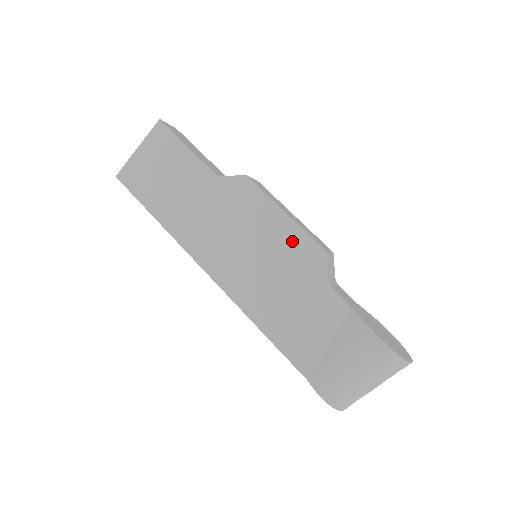
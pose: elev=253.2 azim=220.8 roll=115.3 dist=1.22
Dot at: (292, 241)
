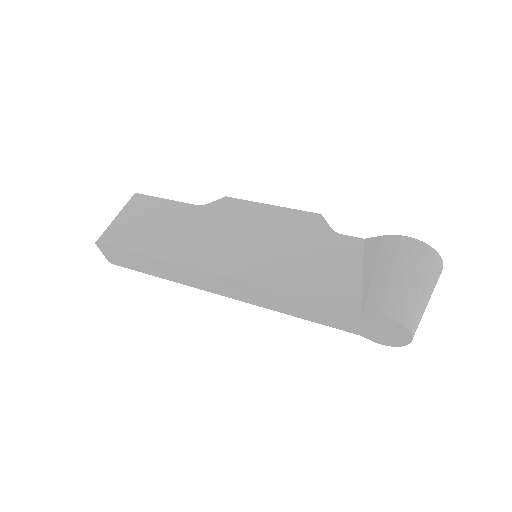
Dot at: (287, 219)
